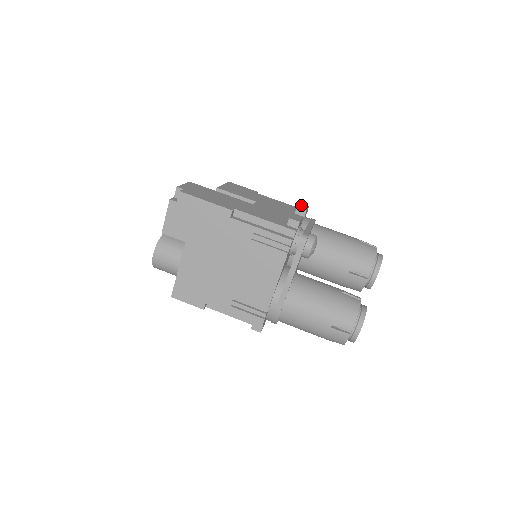
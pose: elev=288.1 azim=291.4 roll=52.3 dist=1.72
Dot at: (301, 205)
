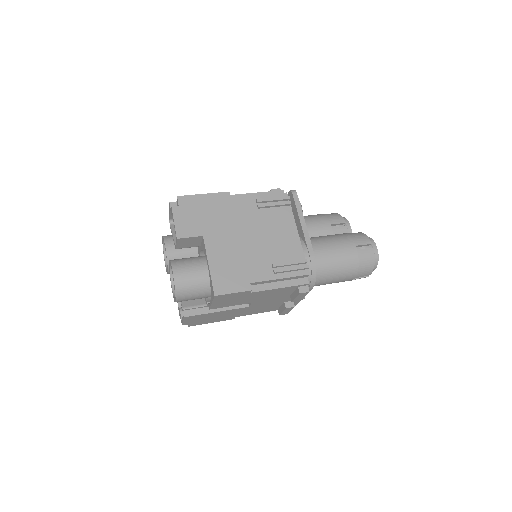
Dot at: occluded
